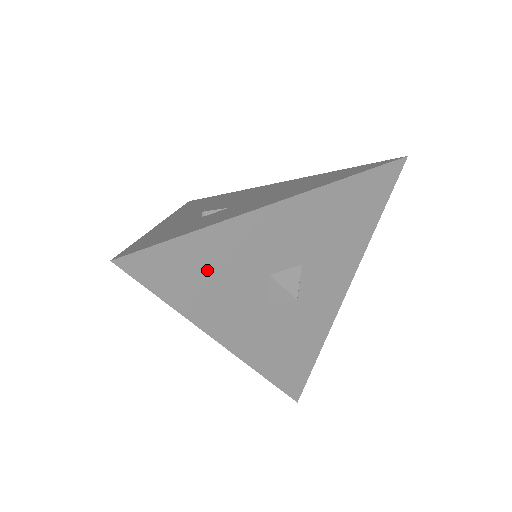
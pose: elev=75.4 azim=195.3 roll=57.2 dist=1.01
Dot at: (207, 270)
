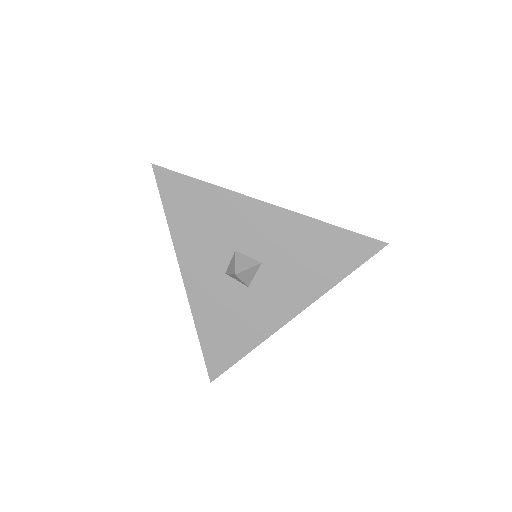
Dot at: (198, 212)
